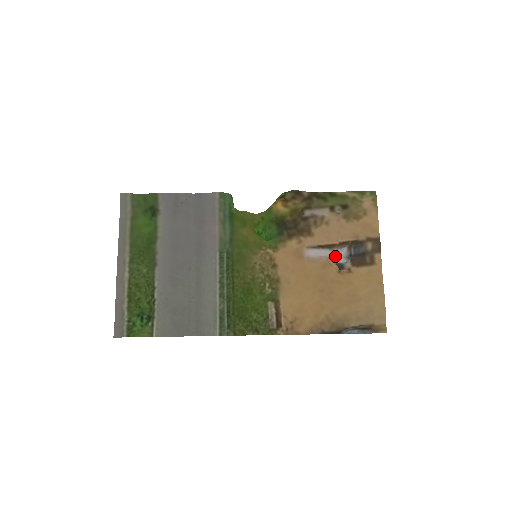
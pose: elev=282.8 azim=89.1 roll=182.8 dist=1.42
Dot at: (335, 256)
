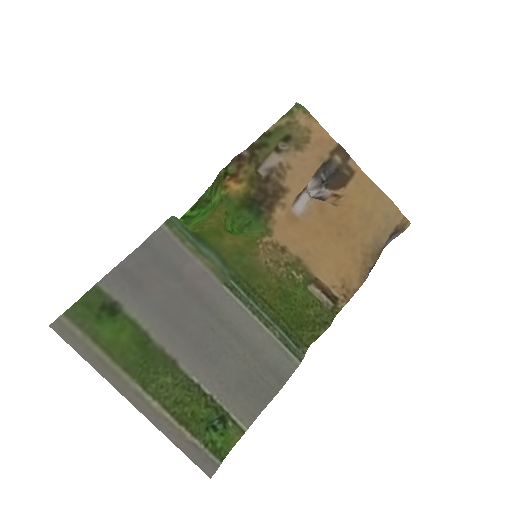
Dot at: (309, 194)
